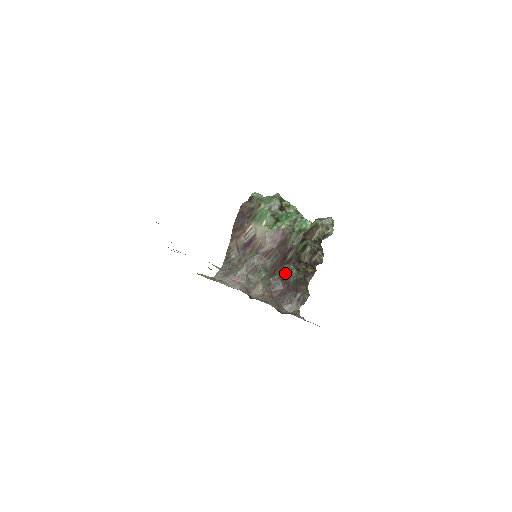
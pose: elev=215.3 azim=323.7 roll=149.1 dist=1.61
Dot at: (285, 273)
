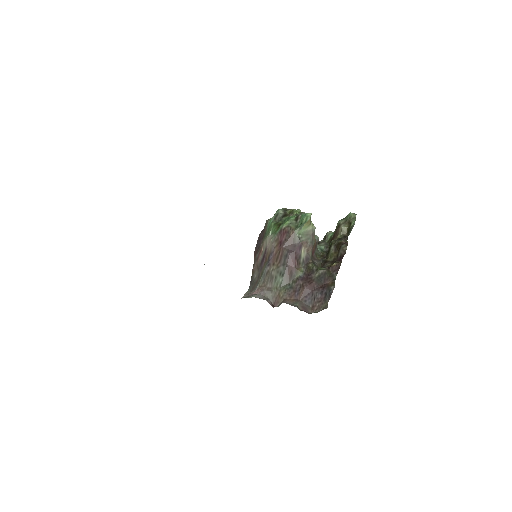
Dot at: (305, 273)
